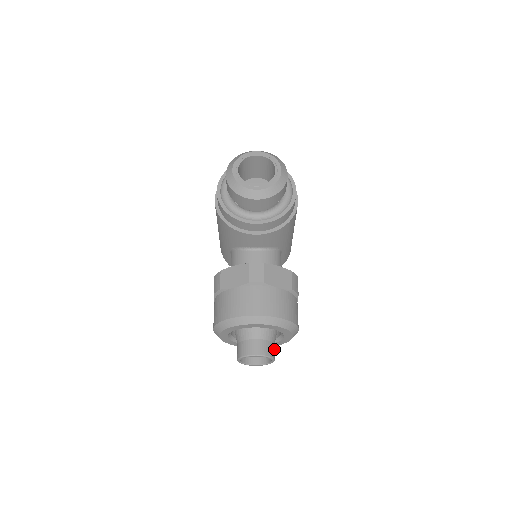
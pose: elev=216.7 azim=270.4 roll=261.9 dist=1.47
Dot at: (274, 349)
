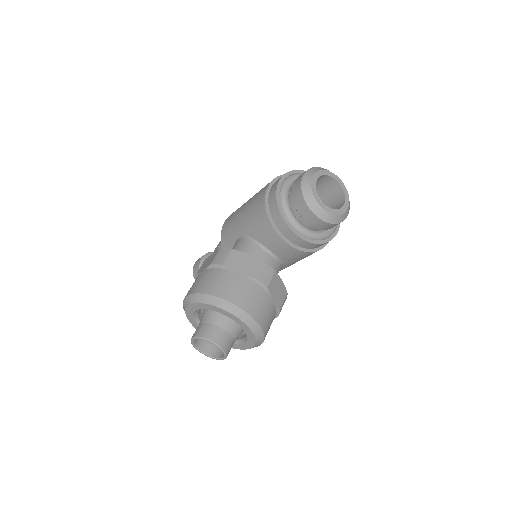
Dot at: (230, 349)
